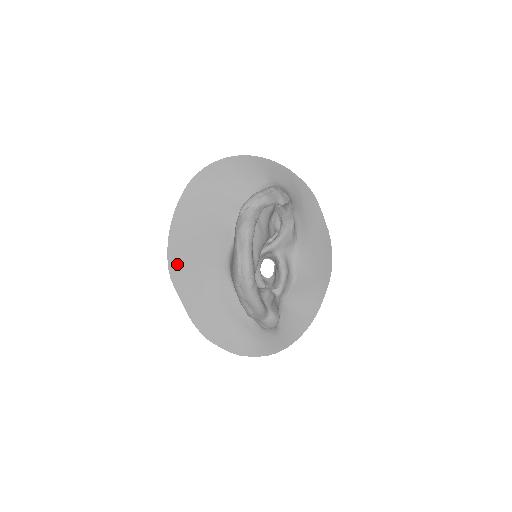
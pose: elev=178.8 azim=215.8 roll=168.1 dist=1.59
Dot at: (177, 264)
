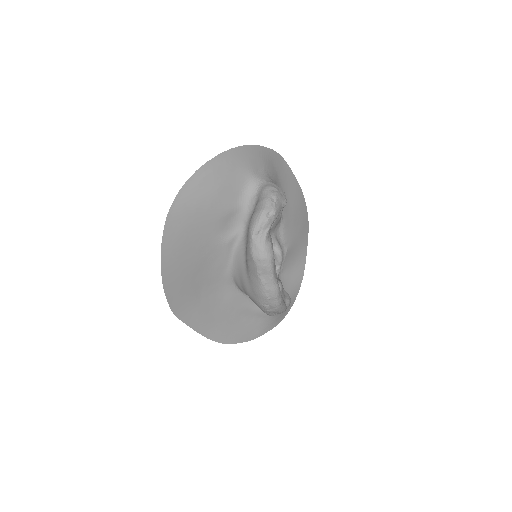
Dot at: (178, 301)
